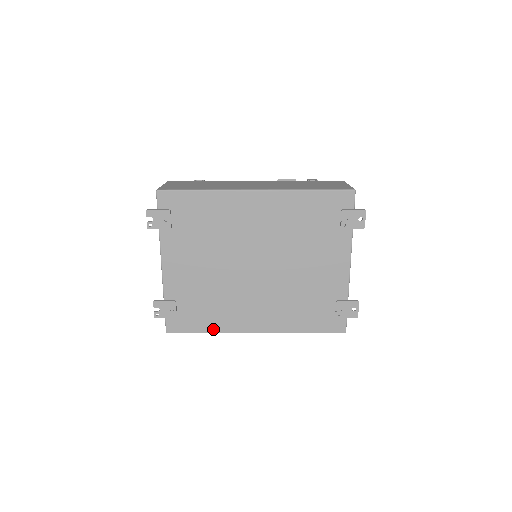
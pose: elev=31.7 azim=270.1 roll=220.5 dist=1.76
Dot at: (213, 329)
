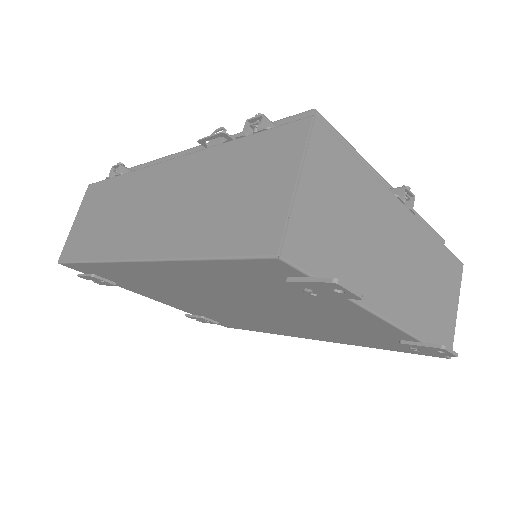
Dot at: (264, 331)
